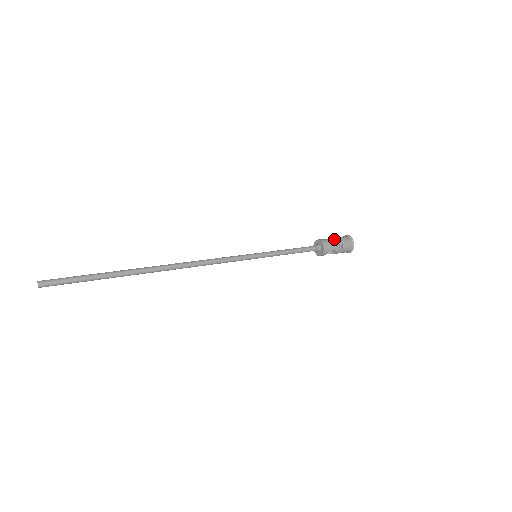
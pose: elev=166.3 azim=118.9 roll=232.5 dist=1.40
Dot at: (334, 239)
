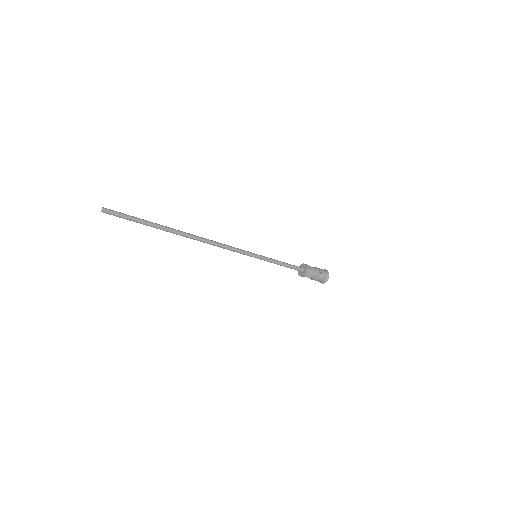
Dot at: (316, 269)
